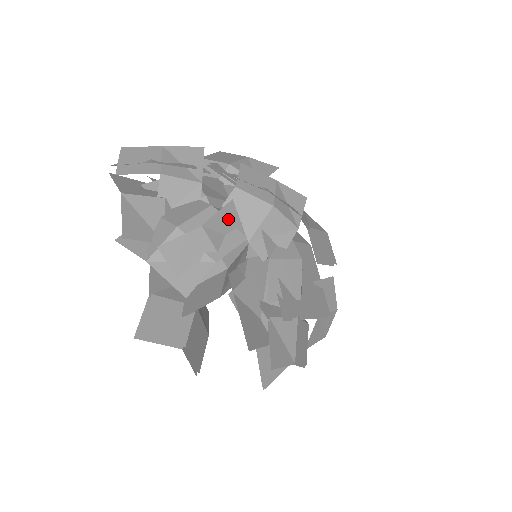
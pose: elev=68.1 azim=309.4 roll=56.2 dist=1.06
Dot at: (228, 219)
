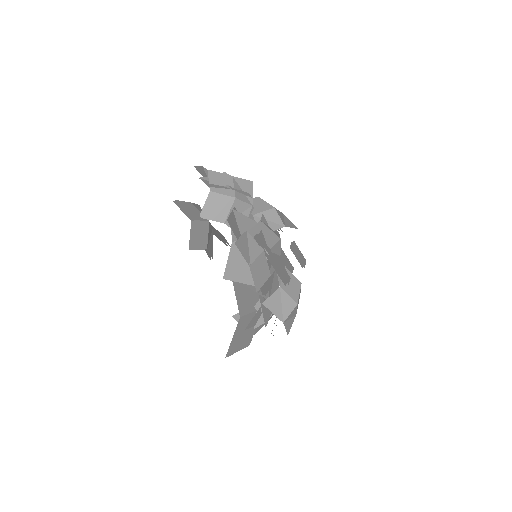
Dot at: (247, 186)
